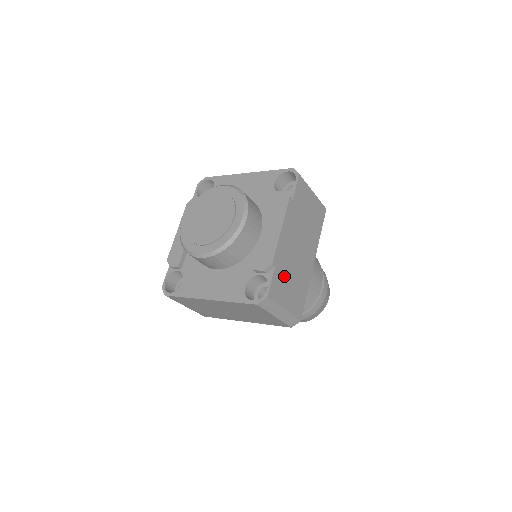
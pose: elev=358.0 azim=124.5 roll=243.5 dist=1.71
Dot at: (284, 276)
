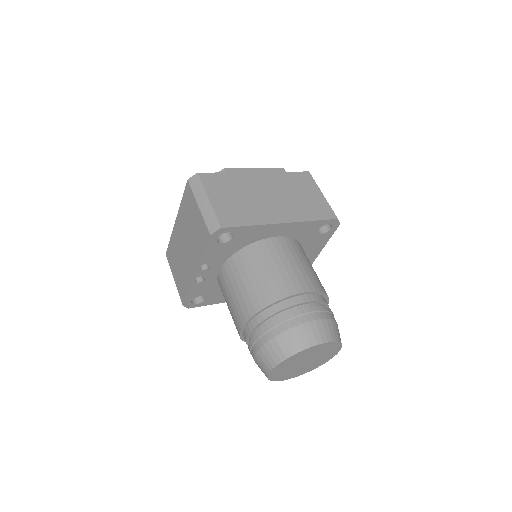
Dot at: (231, 186)
